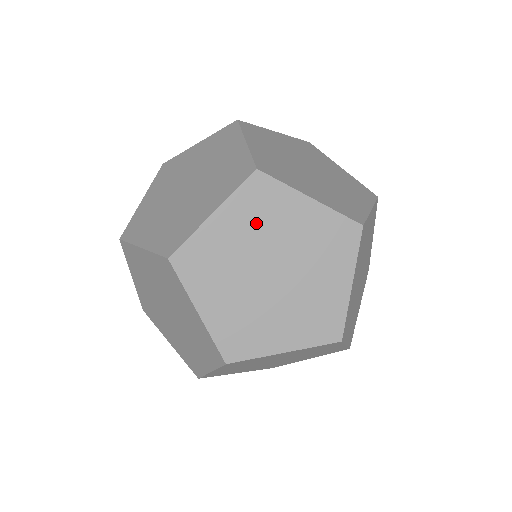
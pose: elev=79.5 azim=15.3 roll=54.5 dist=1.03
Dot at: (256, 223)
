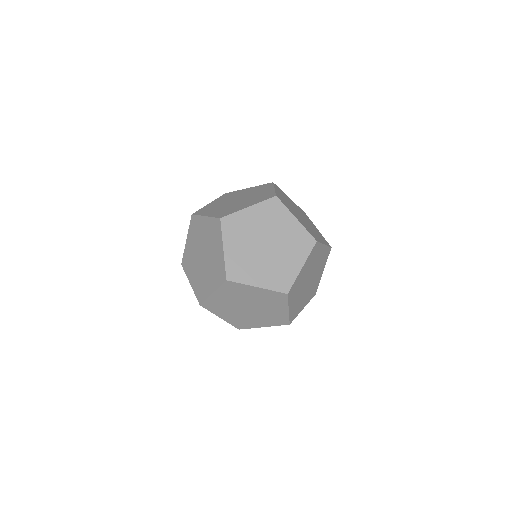
Dot at: (241, 236)
